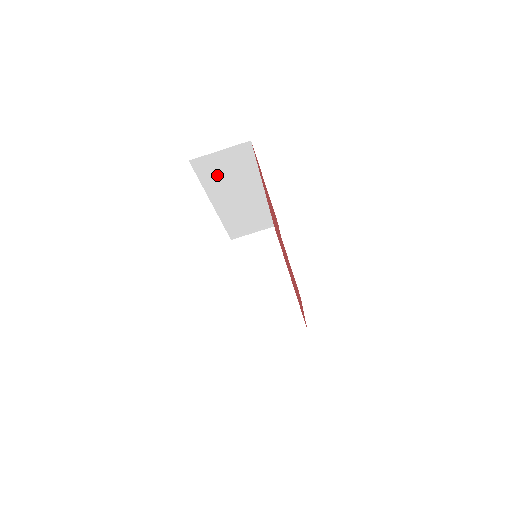
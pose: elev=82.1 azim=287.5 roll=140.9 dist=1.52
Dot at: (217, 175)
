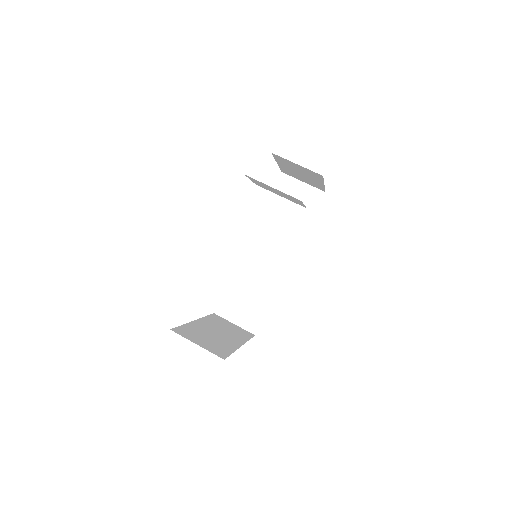
Dot at: (281, 206)
